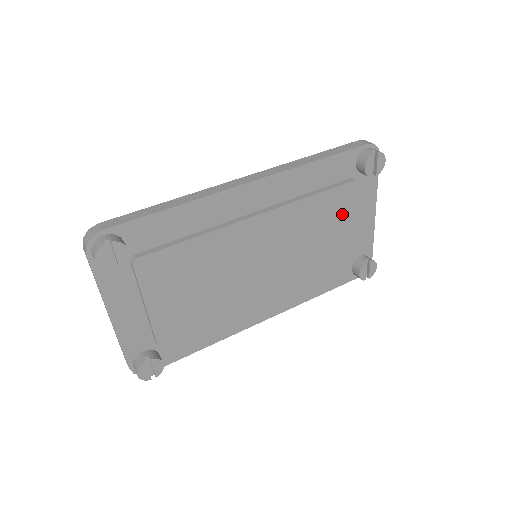
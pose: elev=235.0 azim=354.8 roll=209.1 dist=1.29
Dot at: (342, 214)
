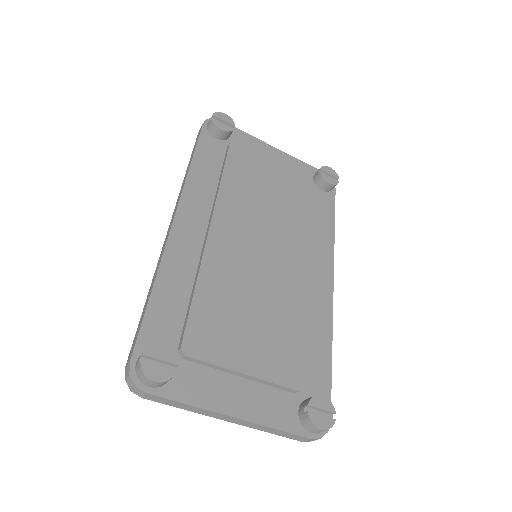
Dot at: (257, 168)
